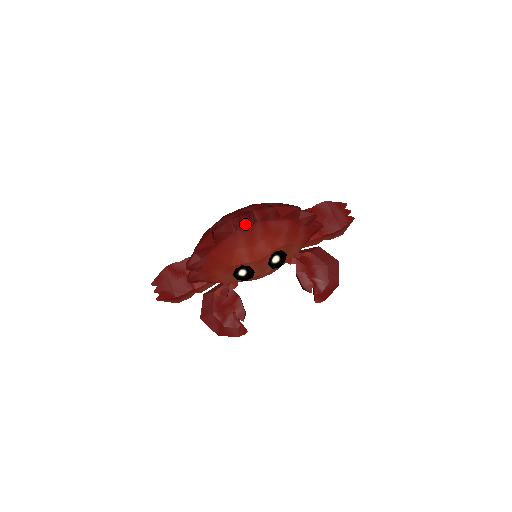
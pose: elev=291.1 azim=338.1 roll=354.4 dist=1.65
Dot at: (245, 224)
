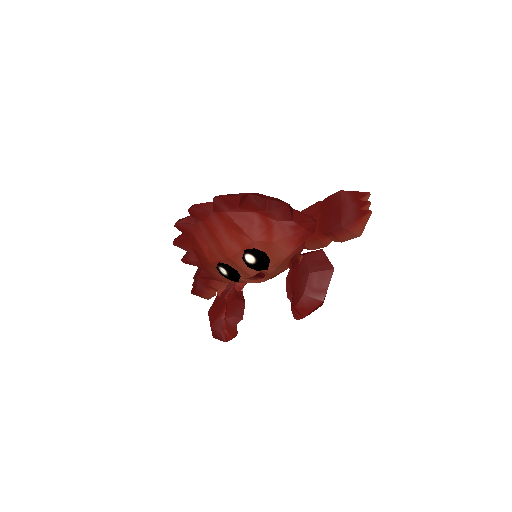
Dot at: (197, 215)
